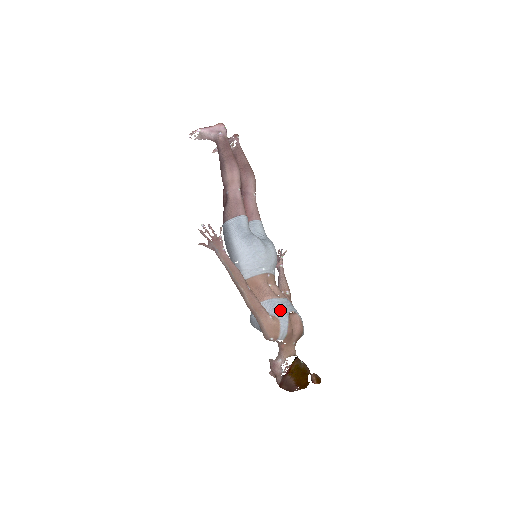
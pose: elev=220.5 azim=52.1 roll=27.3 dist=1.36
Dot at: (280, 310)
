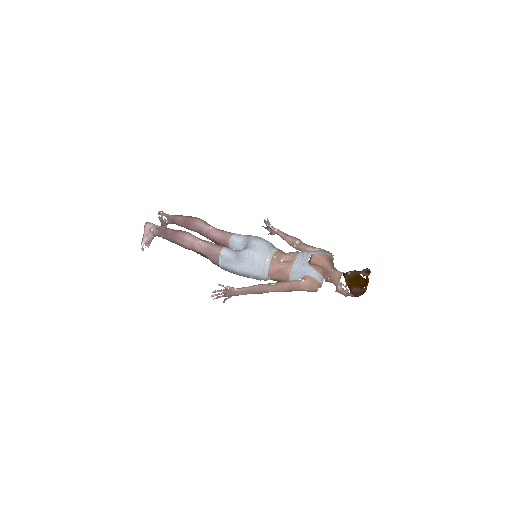
Dot at: (302, 269)
